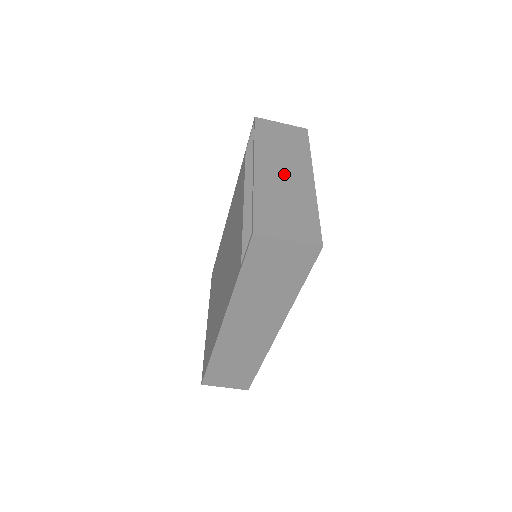
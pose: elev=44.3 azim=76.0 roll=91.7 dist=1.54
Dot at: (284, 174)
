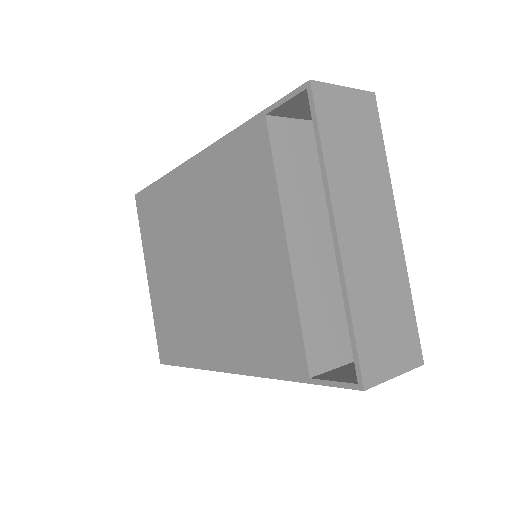
Dot at: (370, 232)
